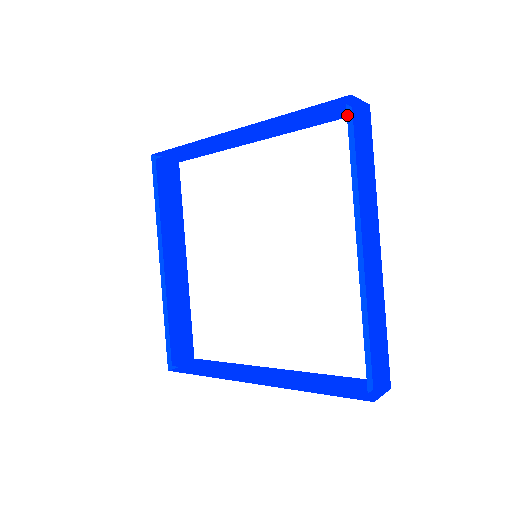
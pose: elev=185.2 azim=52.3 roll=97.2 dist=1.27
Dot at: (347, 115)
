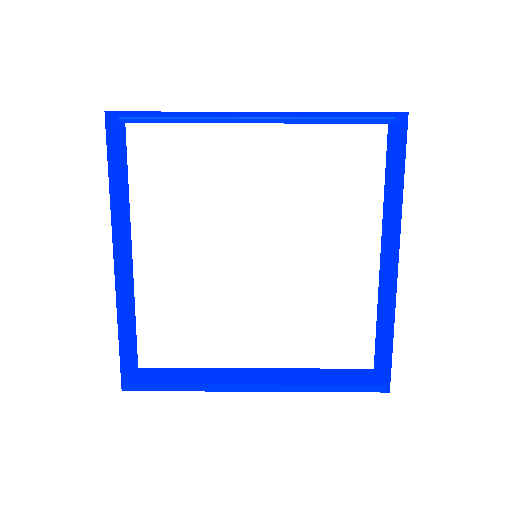
Dot at: (399, 131)
